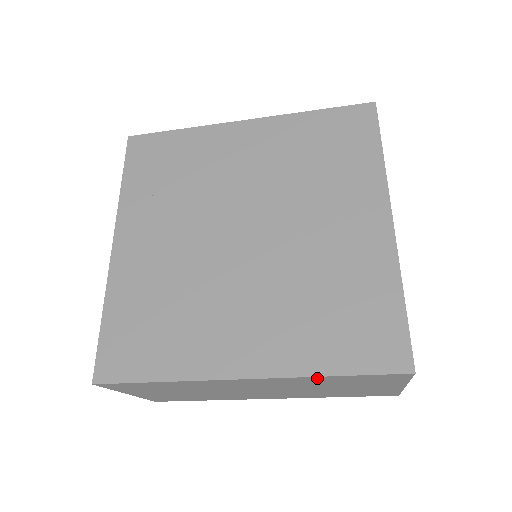
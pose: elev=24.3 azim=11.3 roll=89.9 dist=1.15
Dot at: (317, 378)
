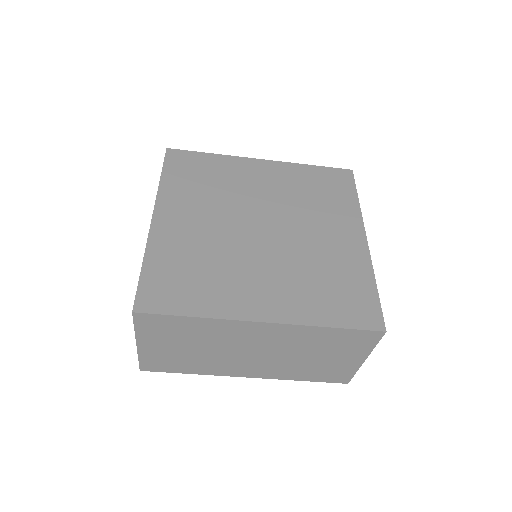
Dot at: (317, 330)
